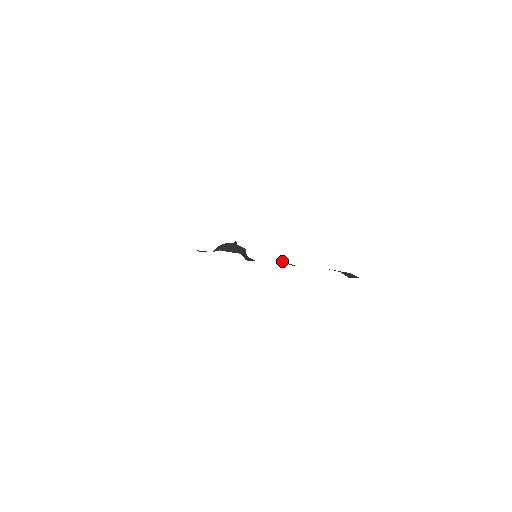
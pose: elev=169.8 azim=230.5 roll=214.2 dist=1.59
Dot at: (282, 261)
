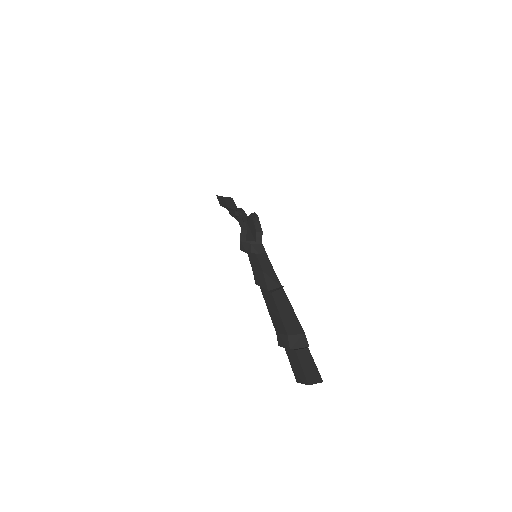
Dot at: (267, 278)
